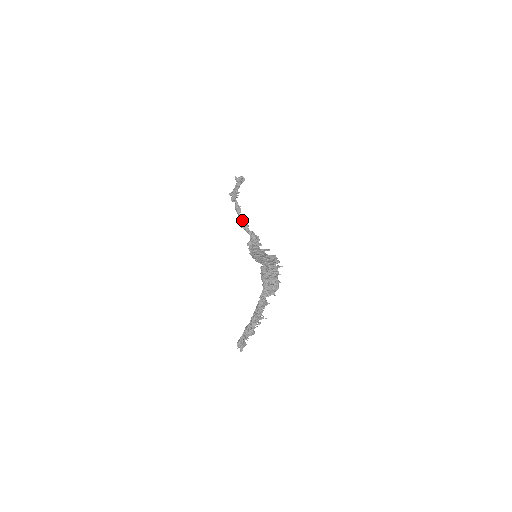
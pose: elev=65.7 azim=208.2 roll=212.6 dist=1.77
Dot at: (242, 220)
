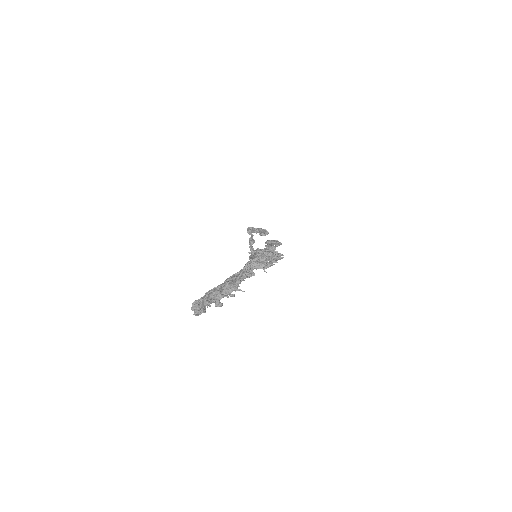
Dot at: (252, 249)
